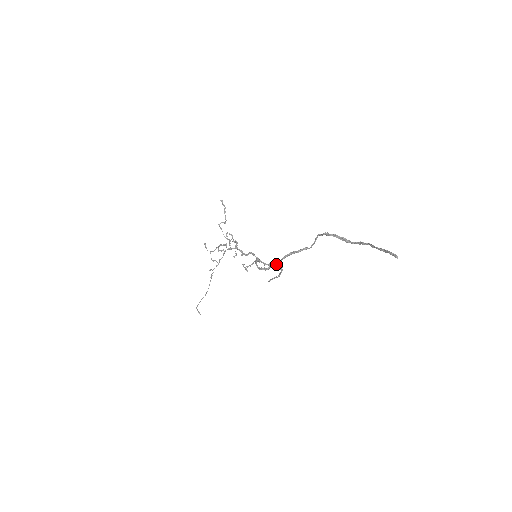
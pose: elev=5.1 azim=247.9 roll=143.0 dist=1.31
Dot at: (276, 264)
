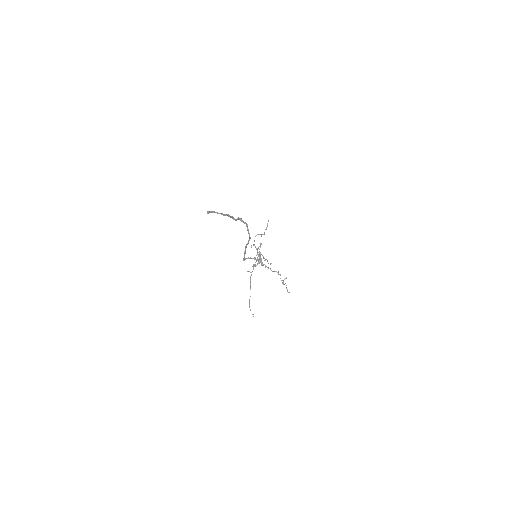
Dot at: (244, 254)
